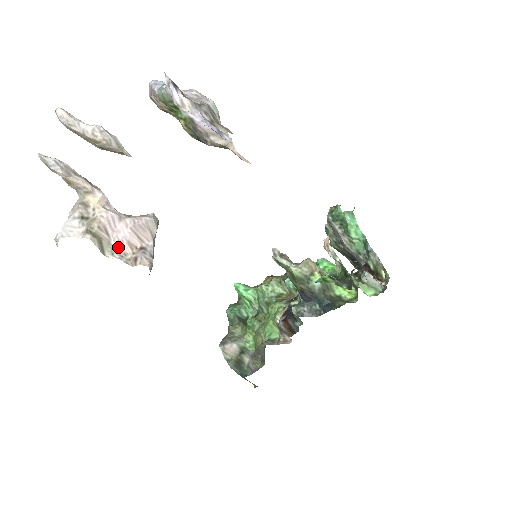
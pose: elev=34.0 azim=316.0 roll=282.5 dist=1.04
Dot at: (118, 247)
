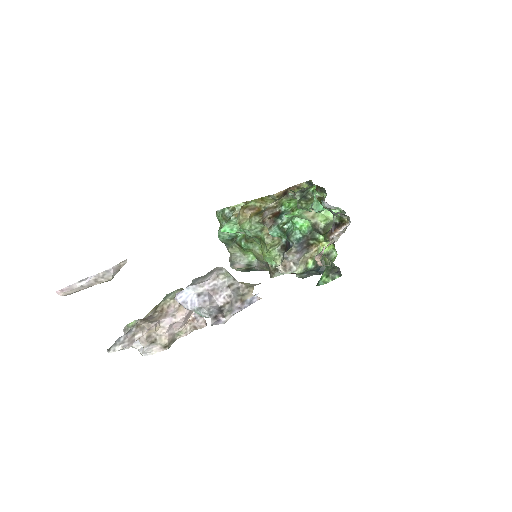
Dot at: (180, 330)
